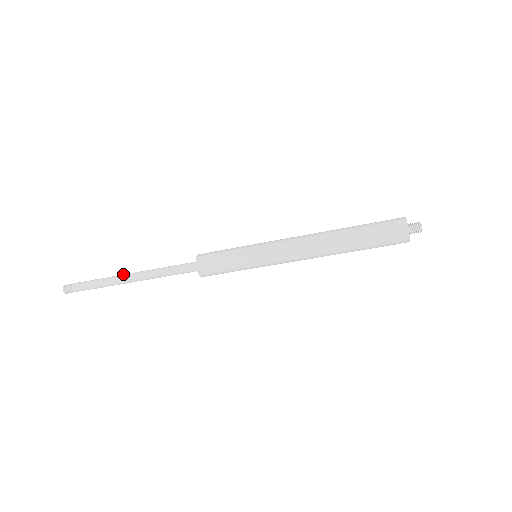
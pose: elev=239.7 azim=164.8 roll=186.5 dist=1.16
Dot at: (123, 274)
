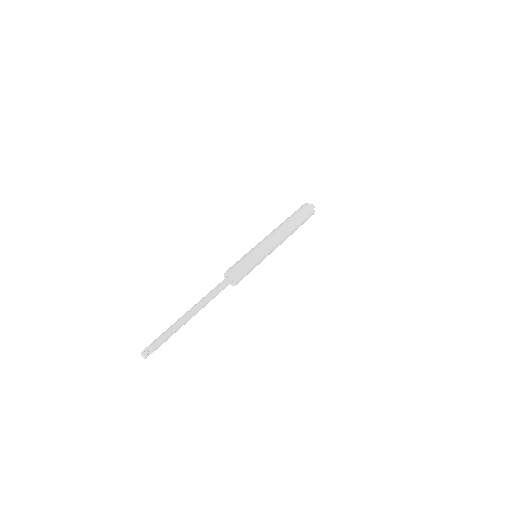
Dot at: (186, 315)
